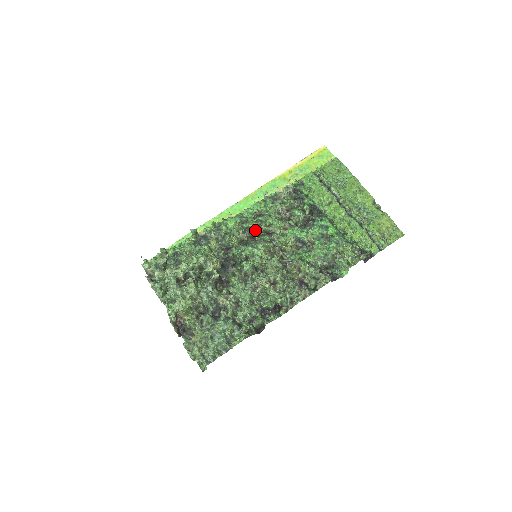
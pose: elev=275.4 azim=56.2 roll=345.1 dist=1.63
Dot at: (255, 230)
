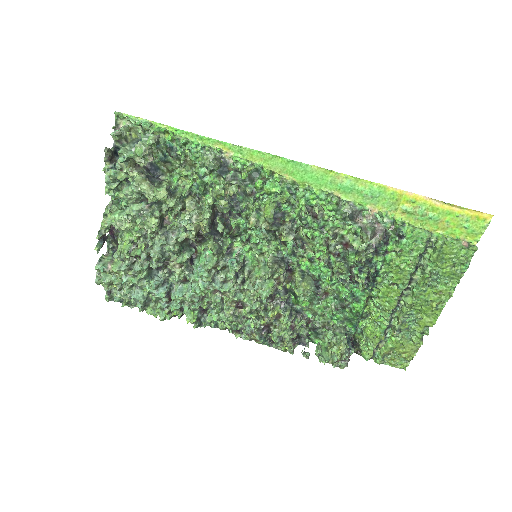
Dot at: (284, 239)
